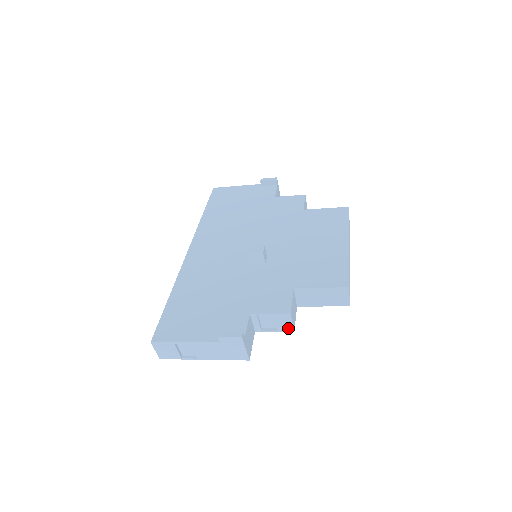
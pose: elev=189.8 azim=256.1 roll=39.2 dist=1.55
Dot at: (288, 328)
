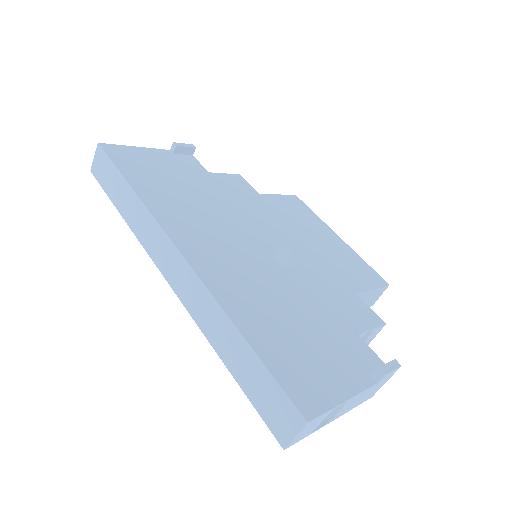
Dot at: (367, 343)
